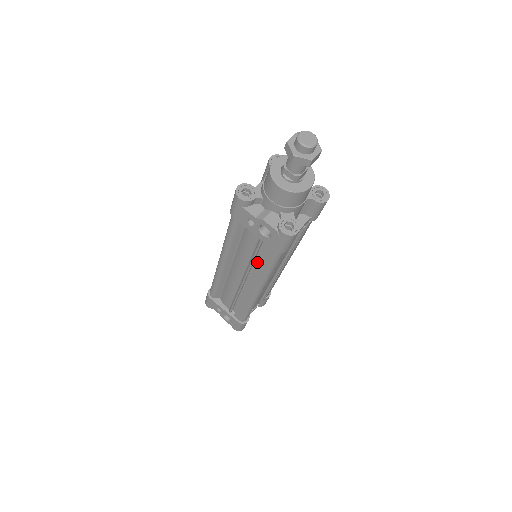
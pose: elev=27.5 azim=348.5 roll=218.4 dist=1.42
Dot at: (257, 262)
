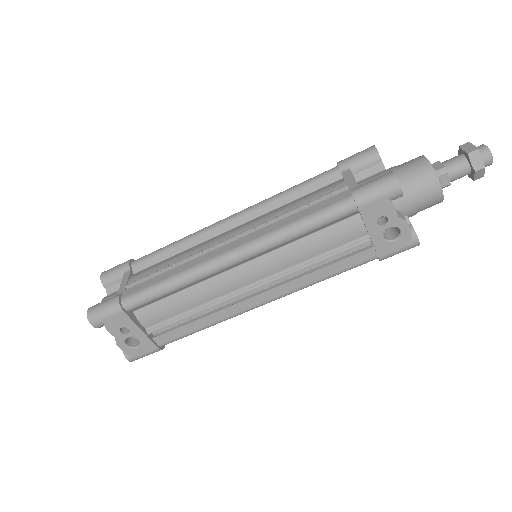
Dot at: (309, 266)
